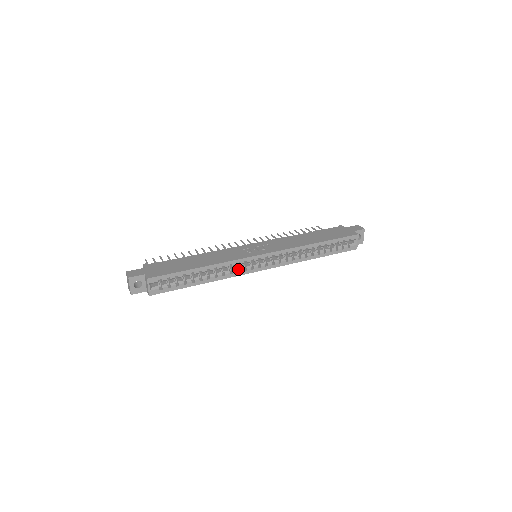
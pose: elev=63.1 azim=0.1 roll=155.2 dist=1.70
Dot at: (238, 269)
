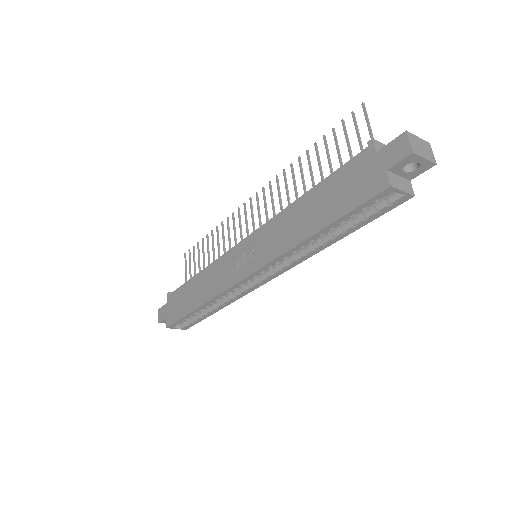
Dot at: (239, 289)
